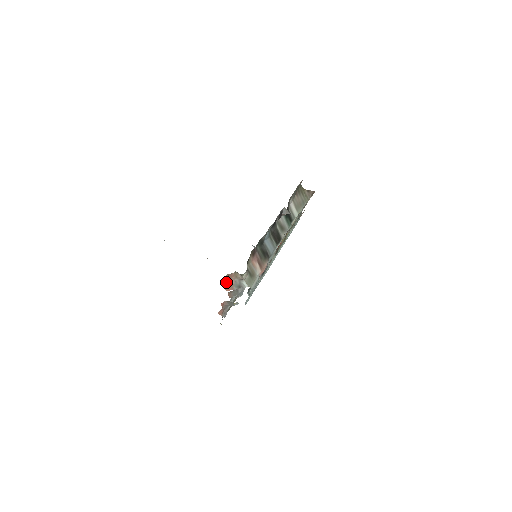
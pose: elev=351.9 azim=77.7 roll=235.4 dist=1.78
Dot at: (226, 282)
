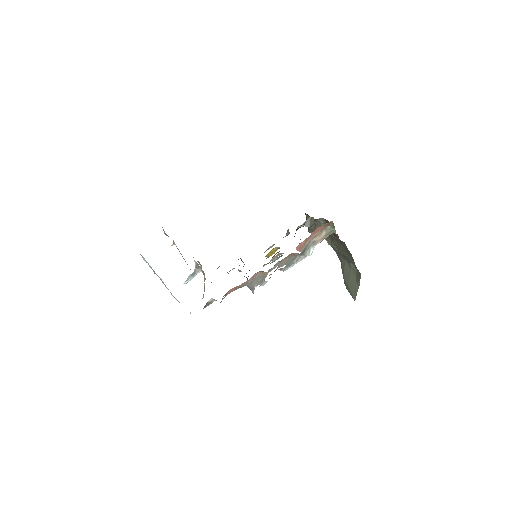
Dot at: occluded
